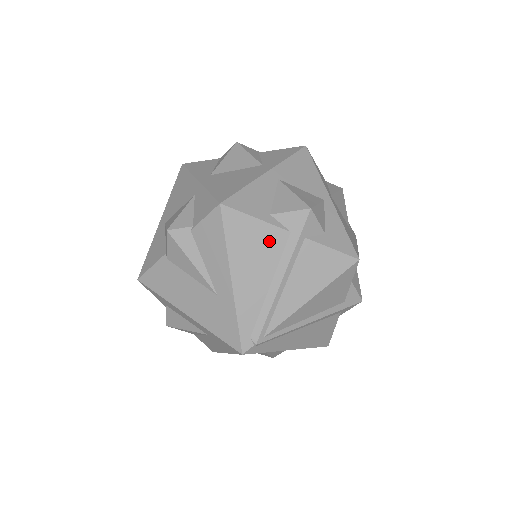
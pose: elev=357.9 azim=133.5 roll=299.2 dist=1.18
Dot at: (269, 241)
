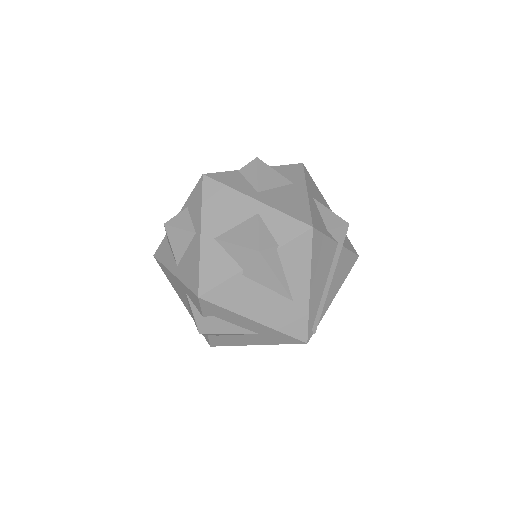
Dot at: (329, 252)
